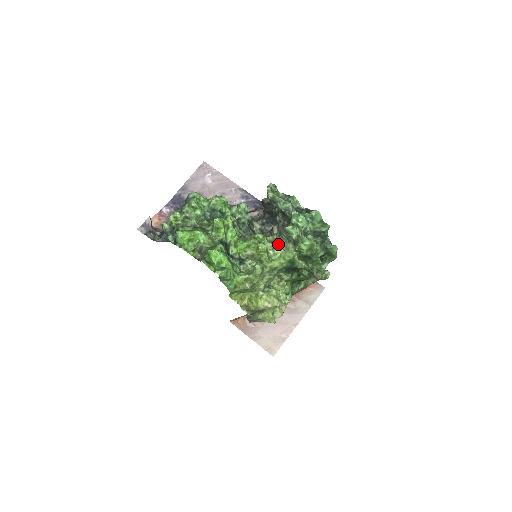
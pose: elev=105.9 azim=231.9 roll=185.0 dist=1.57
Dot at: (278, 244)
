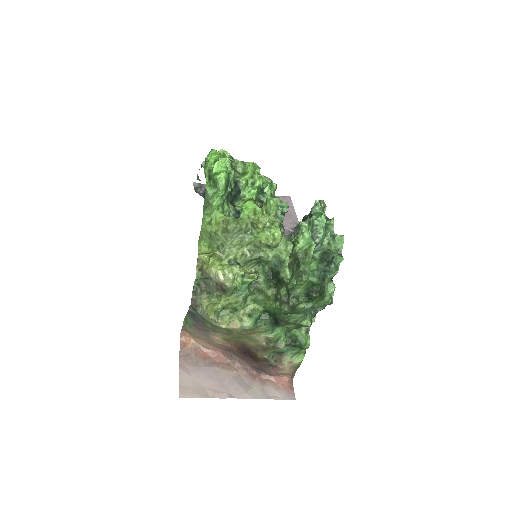
Dot at: (281, 229)
